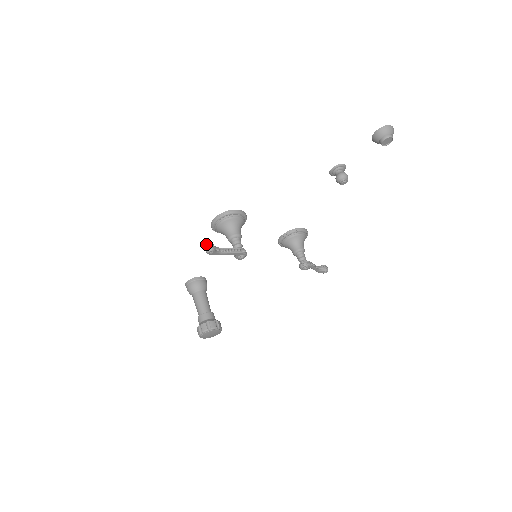
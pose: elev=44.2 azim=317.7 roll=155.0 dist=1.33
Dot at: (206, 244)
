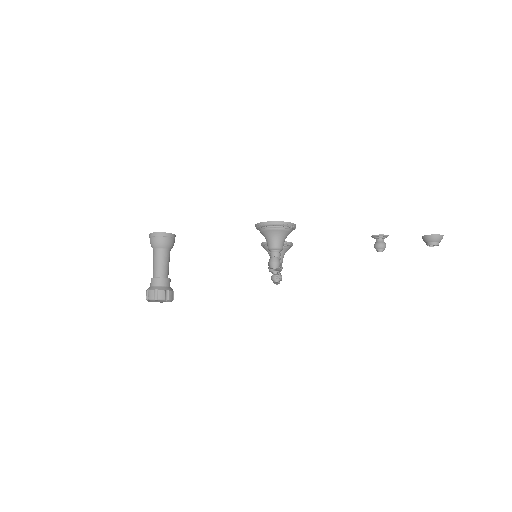
Dot at: (276, 258)
